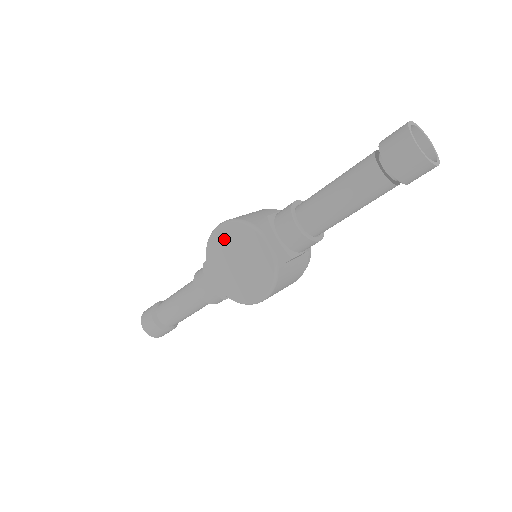
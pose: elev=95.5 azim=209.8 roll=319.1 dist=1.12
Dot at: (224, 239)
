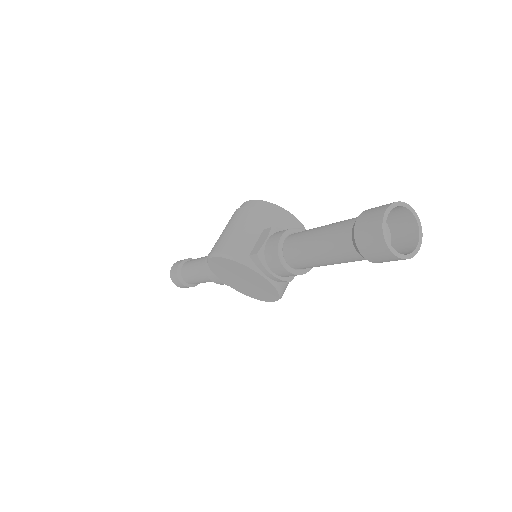
Dot at: (222, 265)
